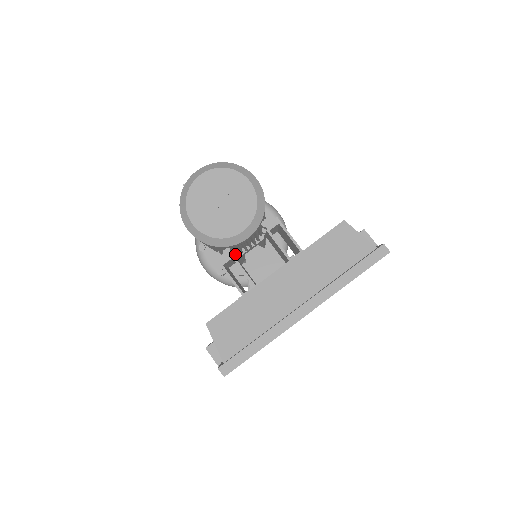
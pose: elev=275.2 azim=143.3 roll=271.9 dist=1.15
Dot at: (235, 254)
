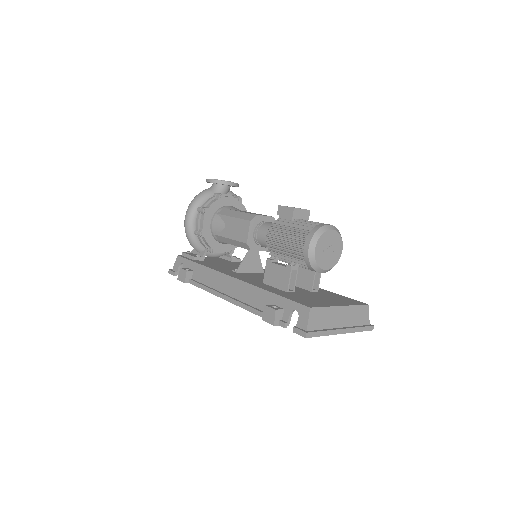
Dot at: (273, 257)
